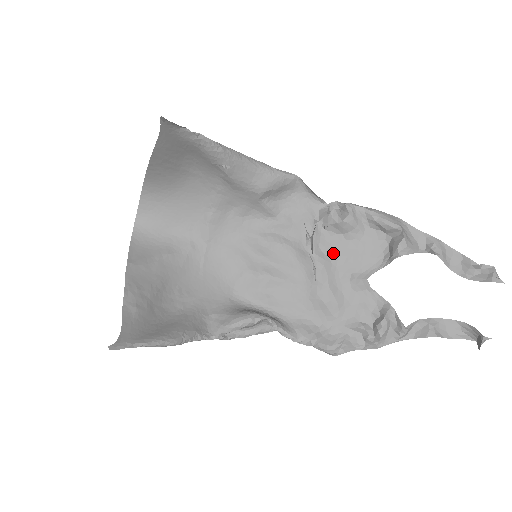
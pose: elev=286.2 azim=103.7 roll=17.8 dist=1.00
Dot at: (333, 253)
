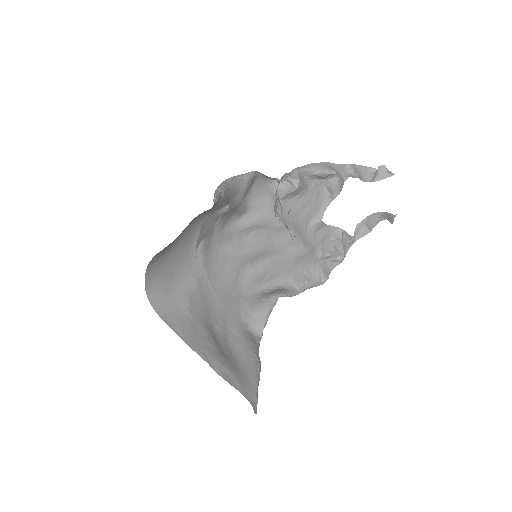
Dot at: (294, 215)
